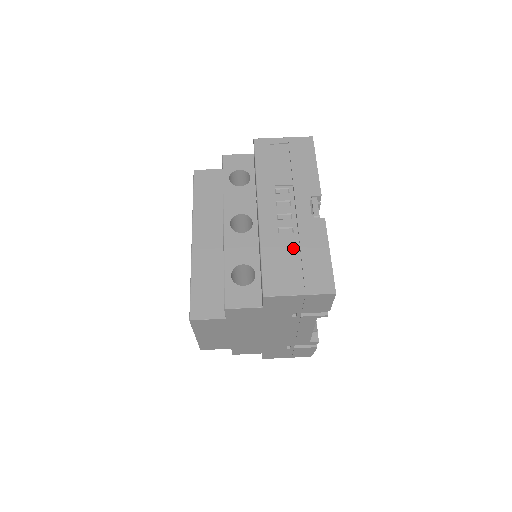
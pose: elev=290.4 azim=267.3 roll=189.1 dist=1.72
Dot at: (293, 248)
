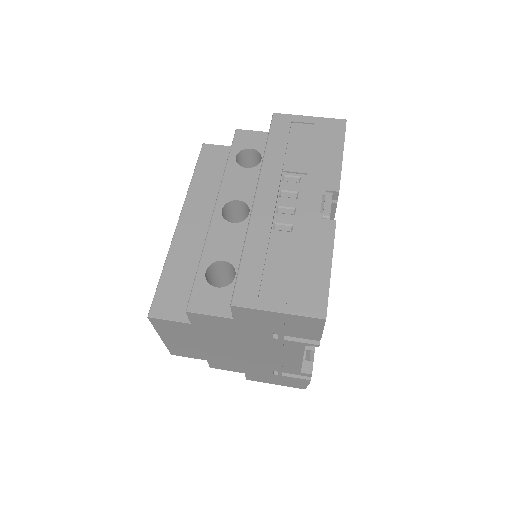
Dot at: (286, 251)
